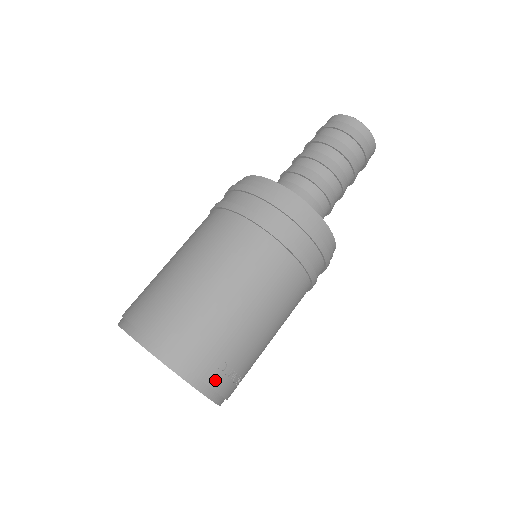
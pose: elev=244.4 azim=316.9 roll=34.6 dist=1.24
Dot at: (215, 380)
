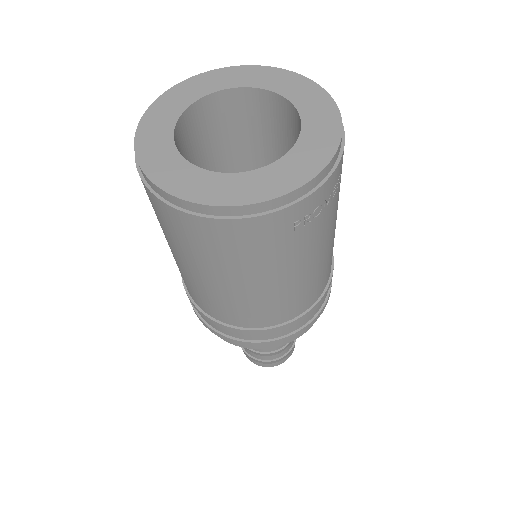
Dot at: (339, 170)
